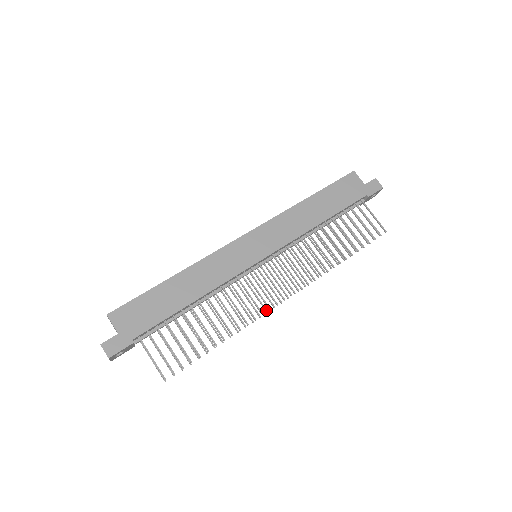
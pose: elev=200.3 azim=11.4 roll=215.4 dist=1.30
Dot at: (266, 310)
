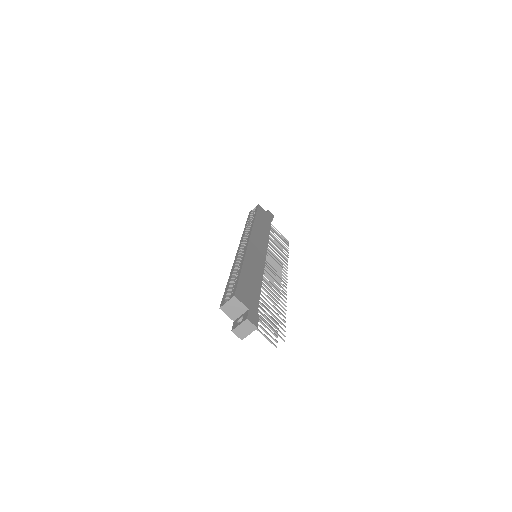
Dot at: occluded
